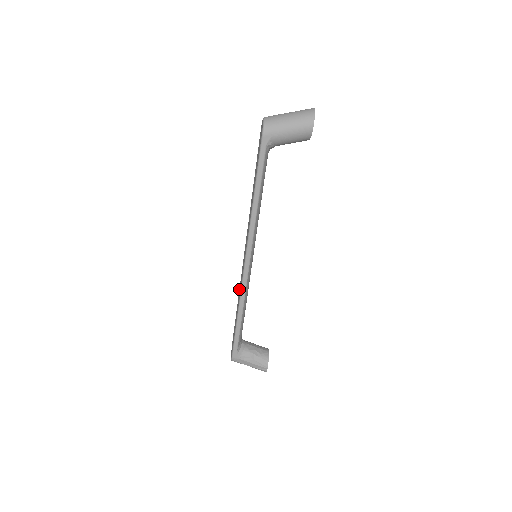
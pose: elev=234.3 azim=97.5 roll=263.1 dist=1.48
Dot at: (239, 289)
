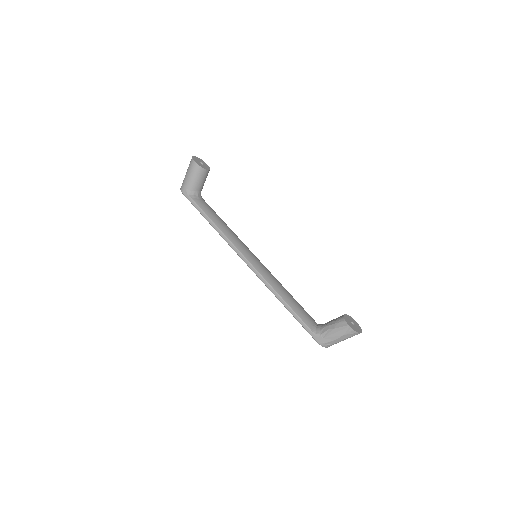
Dot at: occluded
